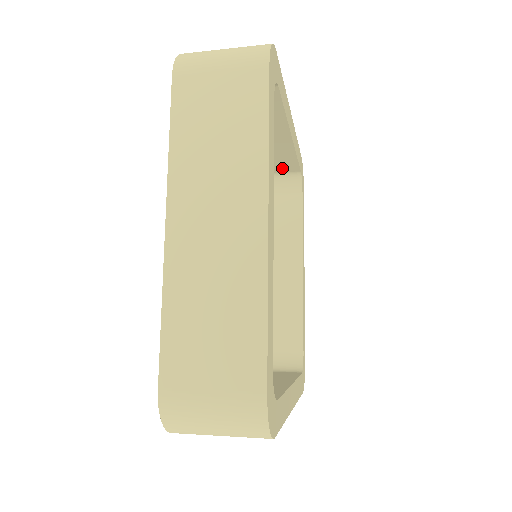
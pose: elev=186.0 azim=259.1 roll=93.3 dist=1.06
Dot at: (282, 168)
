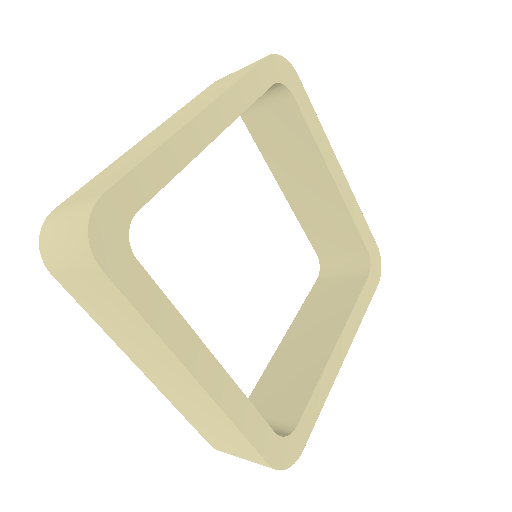
Dot at: occluded
